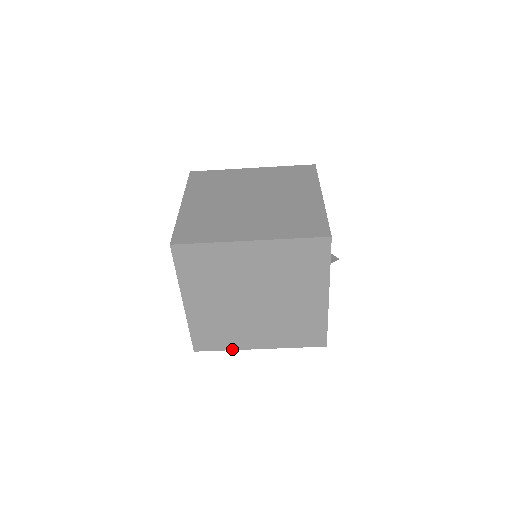
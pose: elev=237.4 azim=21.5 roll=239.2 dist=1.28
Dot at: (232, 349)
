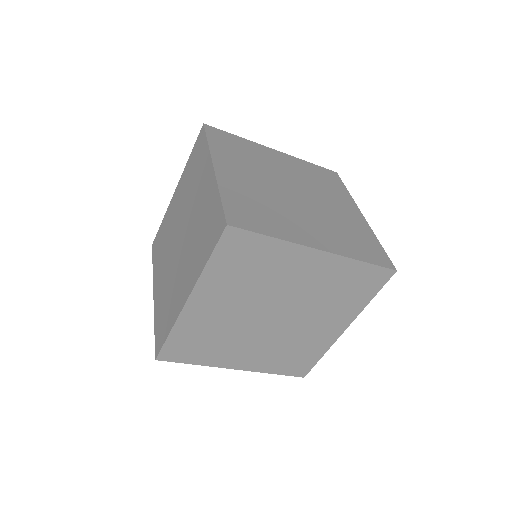
Dot at: (204, 364)
